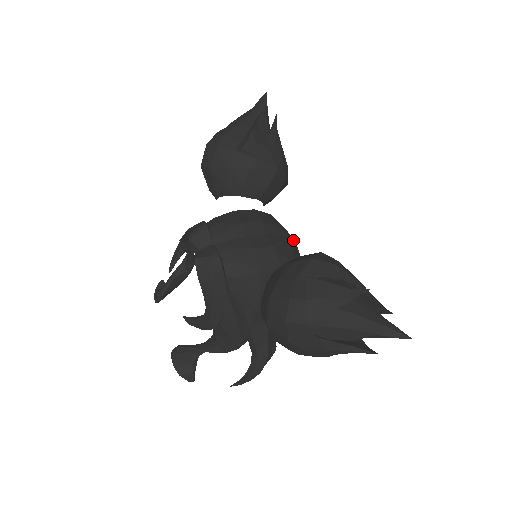
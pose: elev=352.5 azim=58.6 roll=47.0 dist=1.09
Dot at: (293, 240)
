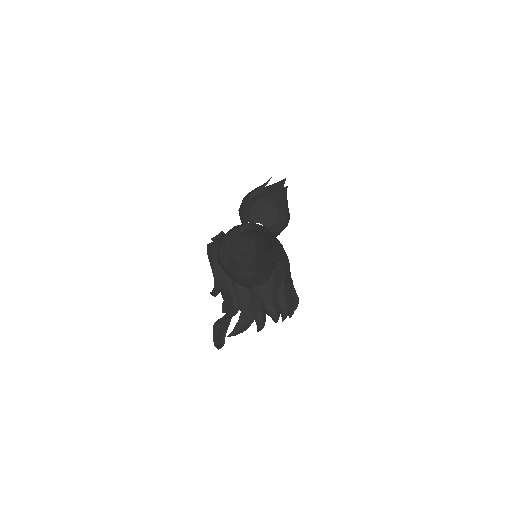
Dot at: occluded
